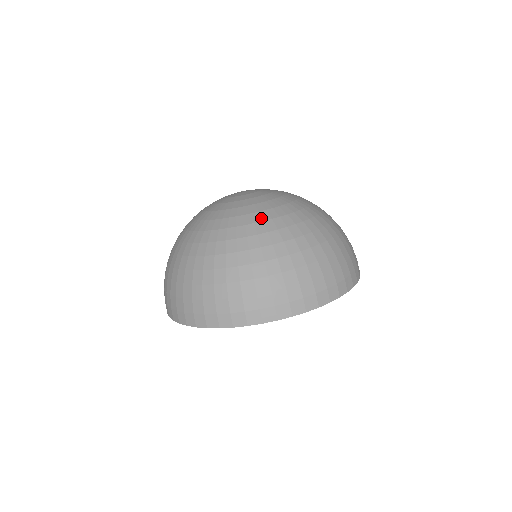
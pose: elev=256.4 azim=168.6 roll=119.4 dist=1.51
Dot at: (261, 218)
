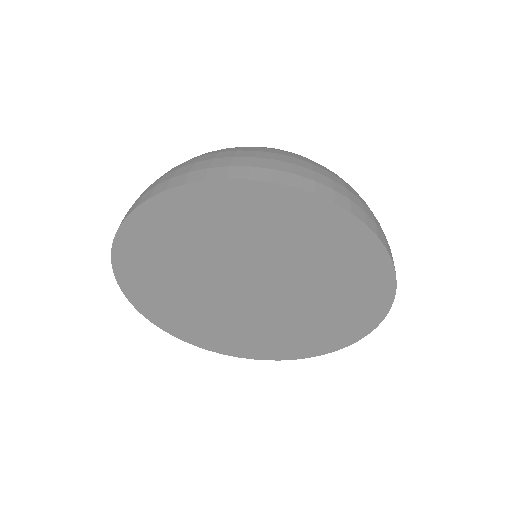
Dot at: occluded
